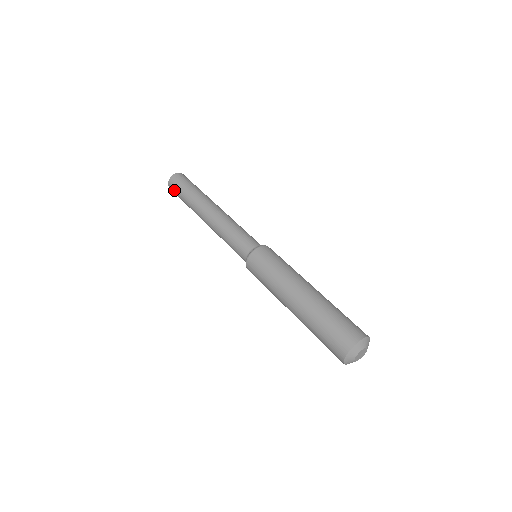
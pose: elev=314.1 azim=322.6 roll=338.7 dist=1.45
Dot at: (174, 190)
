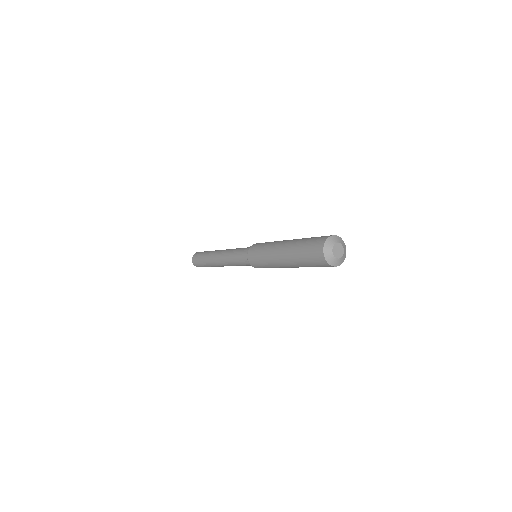
Dot at: (198, 264)
